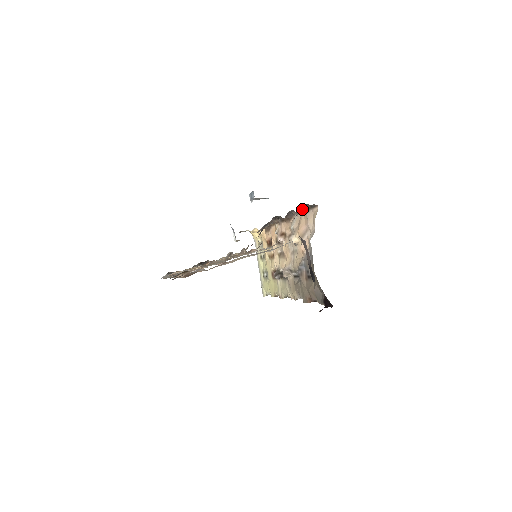
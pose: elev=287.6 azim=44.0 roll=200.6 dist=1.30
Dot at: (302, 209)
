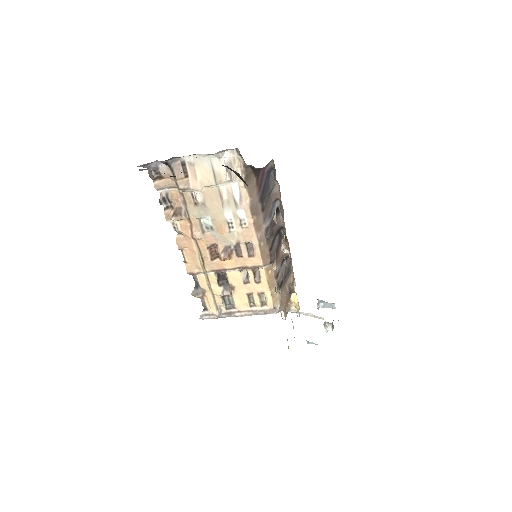
Dot at: (279, 188)
